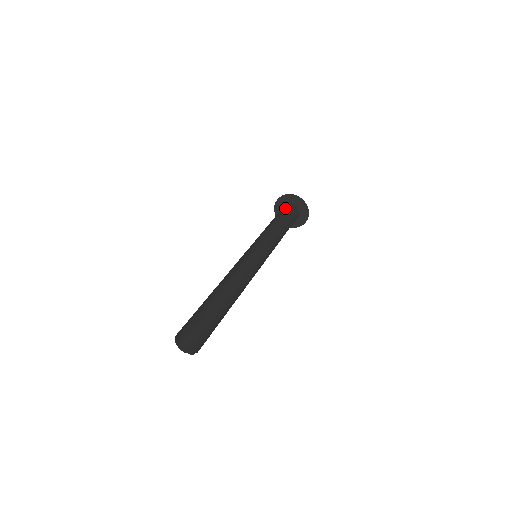
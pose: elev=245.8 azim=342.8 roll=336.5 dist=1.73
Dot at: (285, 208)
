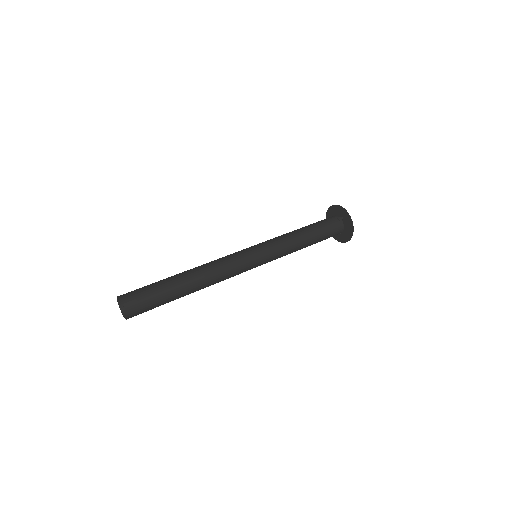
Dot at: occluded
